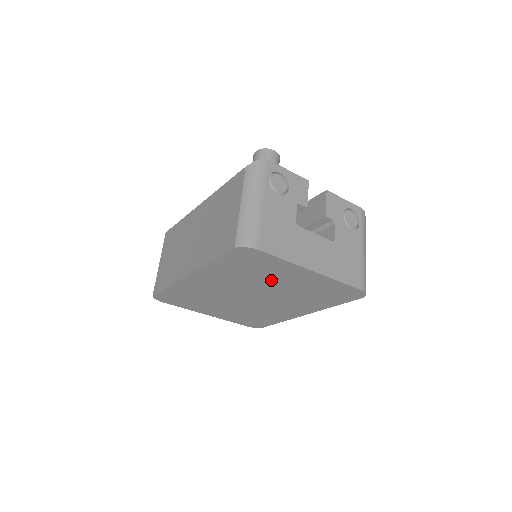
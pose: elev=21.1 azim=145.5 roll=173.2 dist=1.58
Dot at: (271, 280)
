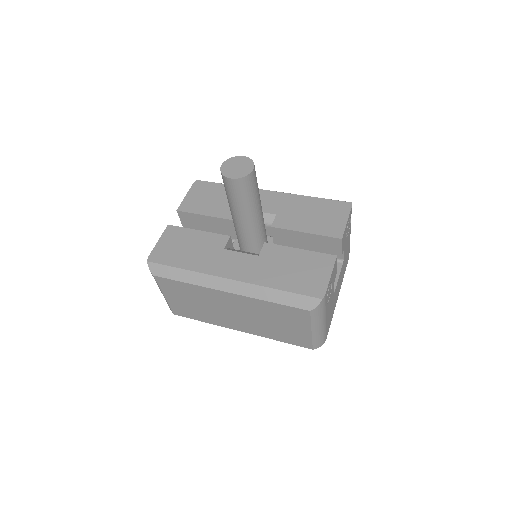
Dot at: occluded
